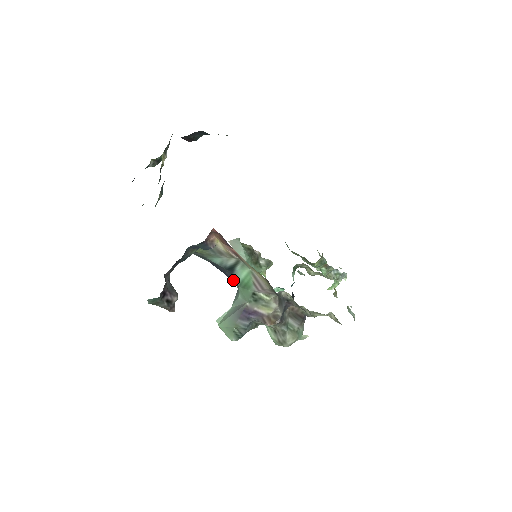
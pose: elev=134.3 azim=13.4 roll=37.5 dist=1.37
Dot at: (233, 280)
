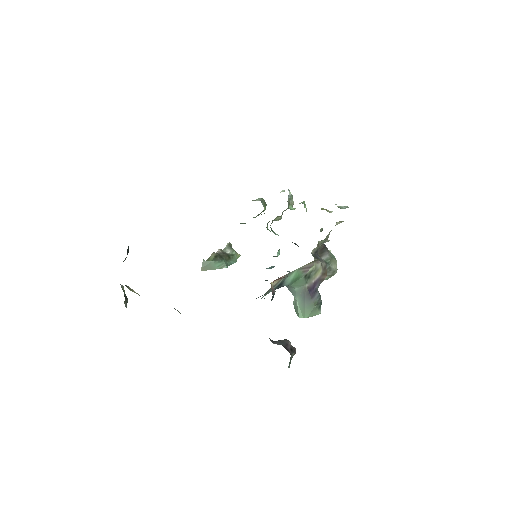
Dot at: occluded
